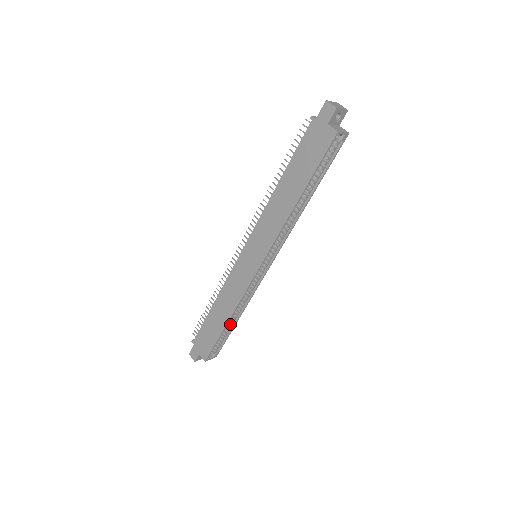
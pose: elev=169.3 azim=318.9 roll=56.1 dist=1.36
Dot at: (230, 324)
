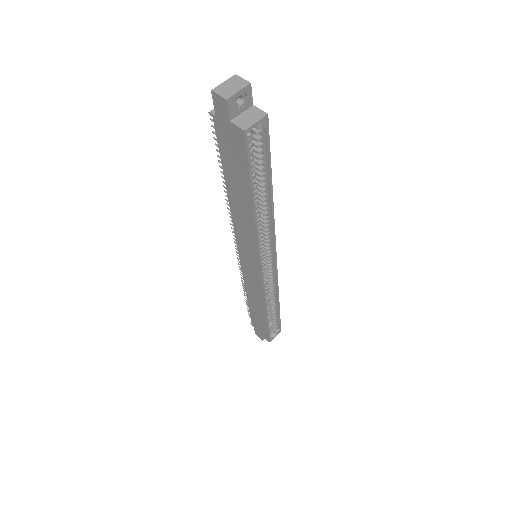
Dot at: (273, 310)
